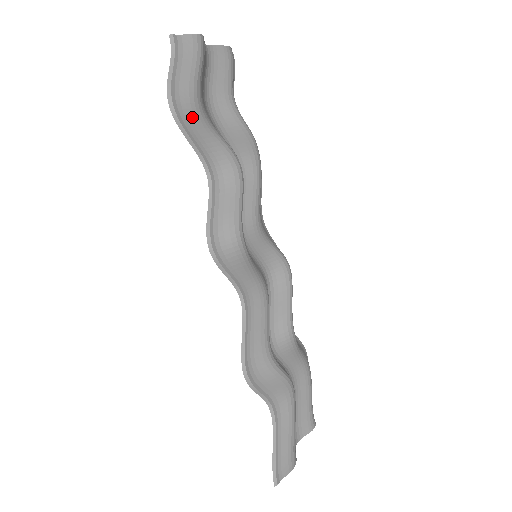
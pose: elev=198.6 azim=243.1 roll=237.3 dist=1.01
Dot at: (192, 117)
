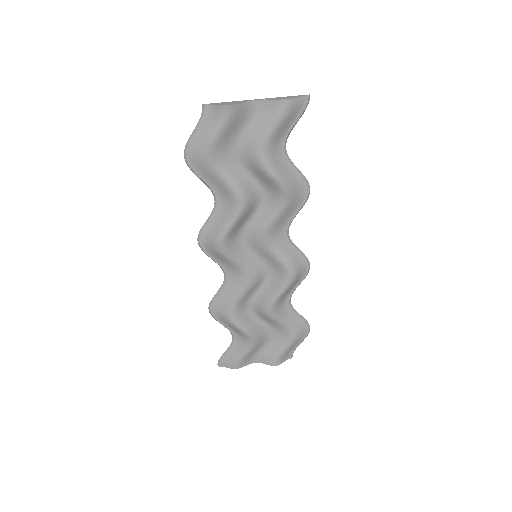
Dot at: (201, 166)
